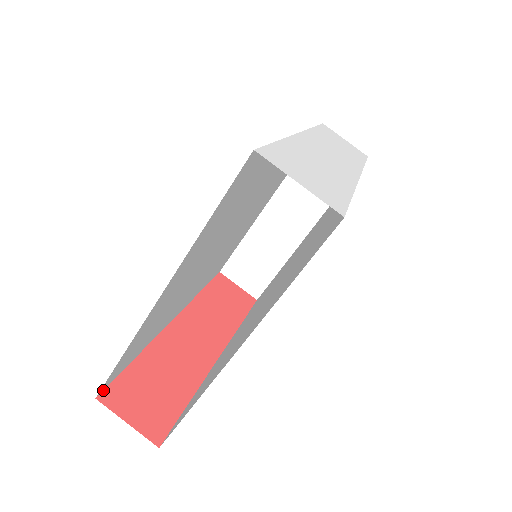
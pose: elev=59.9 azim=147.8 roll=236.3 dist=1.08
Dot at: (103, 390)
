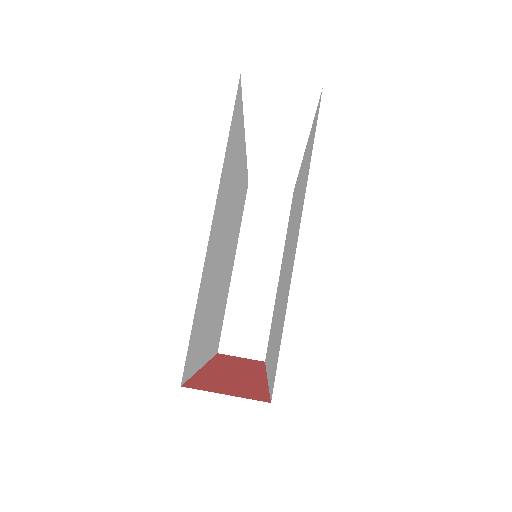
Dot at: (183, 384)
